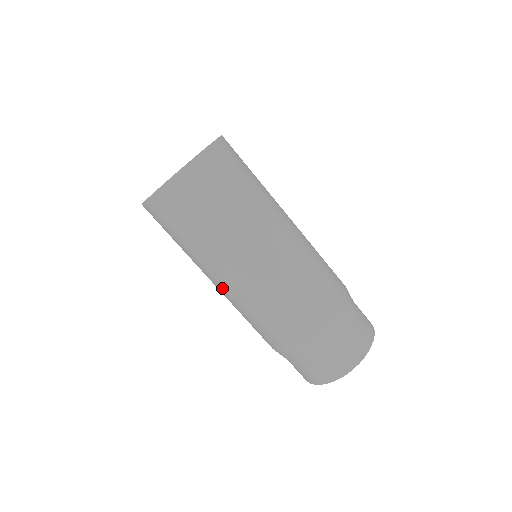
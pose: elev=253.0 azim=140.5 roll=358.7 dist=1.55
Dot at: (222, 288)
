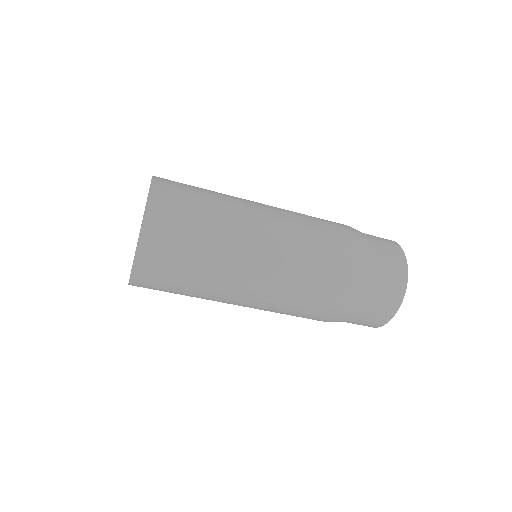
Dot at: (252, 299)
